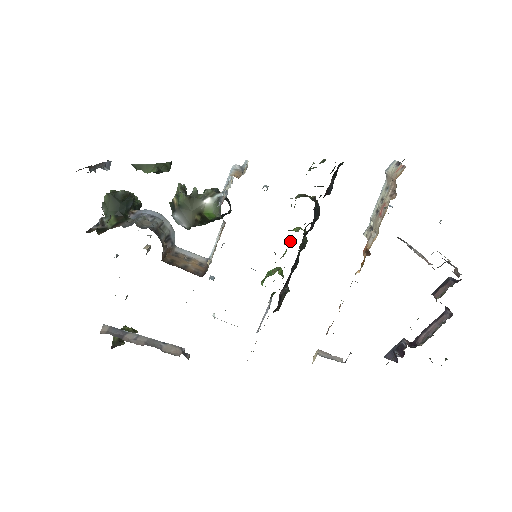
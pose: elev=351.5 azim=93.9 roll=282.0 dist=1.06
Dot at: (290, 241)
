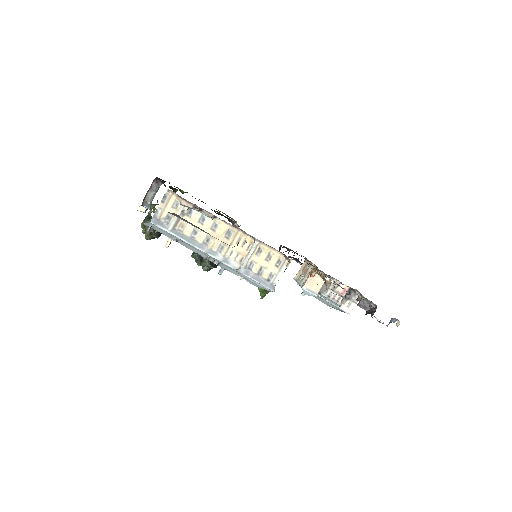
Dot at: occluded
